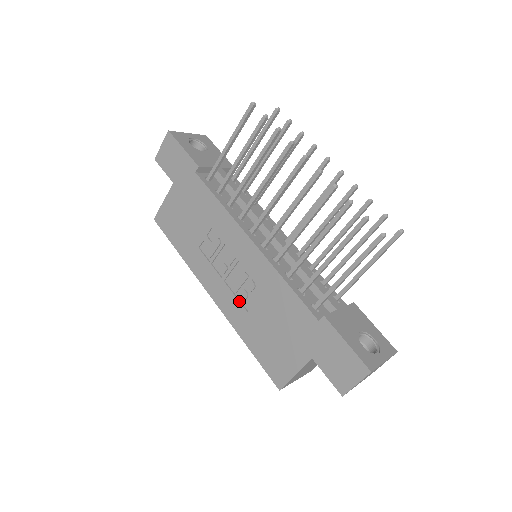
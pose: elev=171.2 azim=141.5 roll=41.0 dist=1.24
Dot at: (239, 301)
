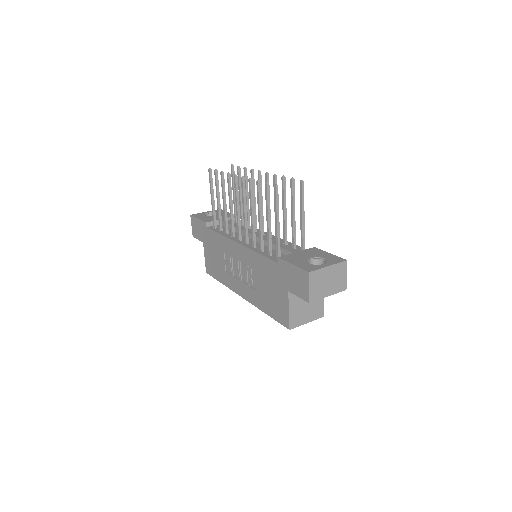
Dot at: (251, 287)
